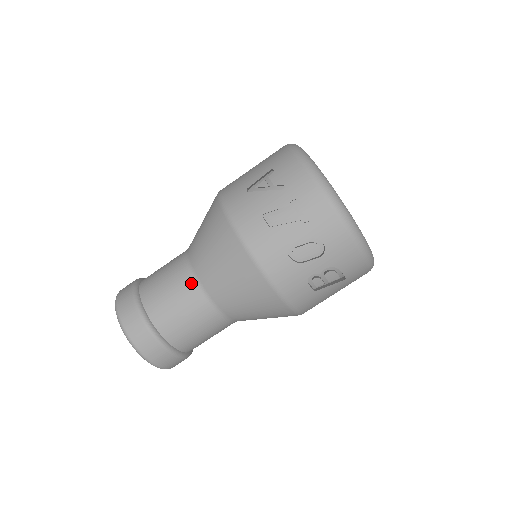
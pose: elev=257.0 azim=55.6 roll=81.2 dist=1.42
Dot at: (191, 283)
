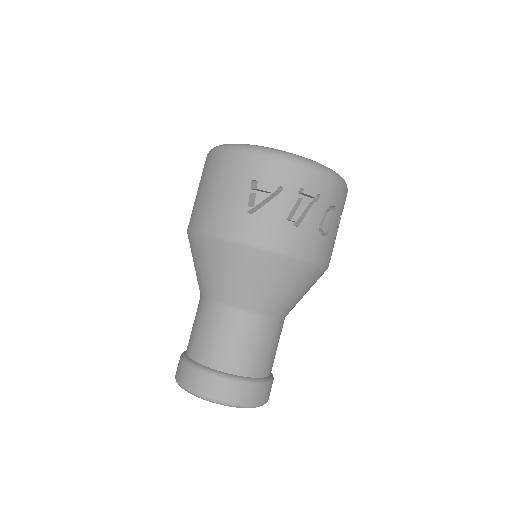
Dot at: (254, 321)
